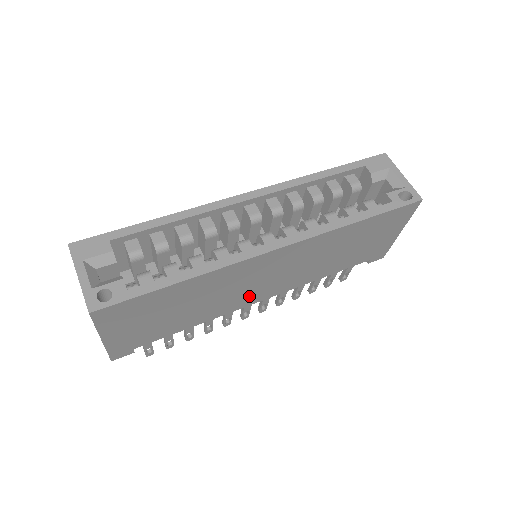
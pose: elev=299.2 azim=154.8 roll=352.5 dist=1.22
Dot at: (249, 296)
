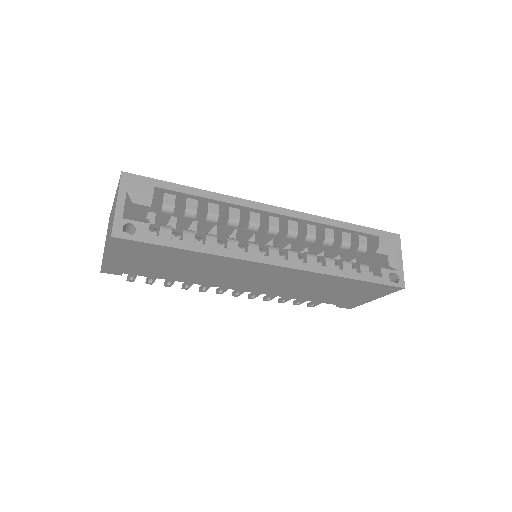
Dot at: (233, 283)
